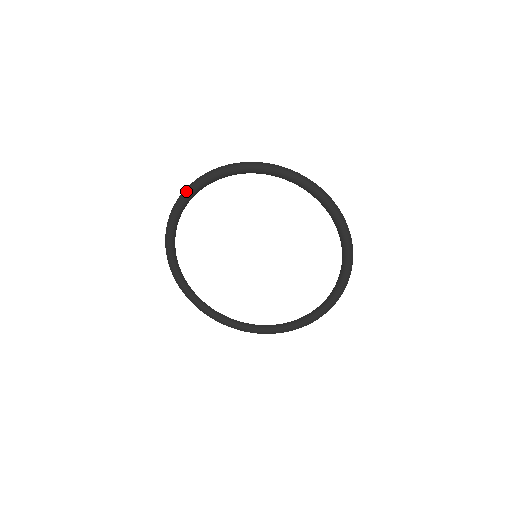
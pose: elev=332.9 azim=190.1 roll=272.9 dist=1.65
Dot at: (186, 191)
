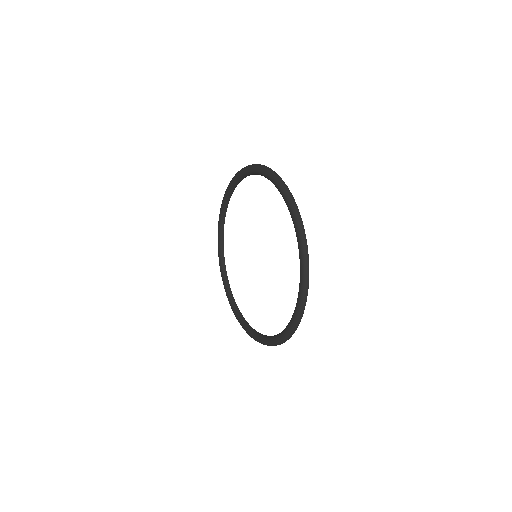
Dot at: (259, 167)
